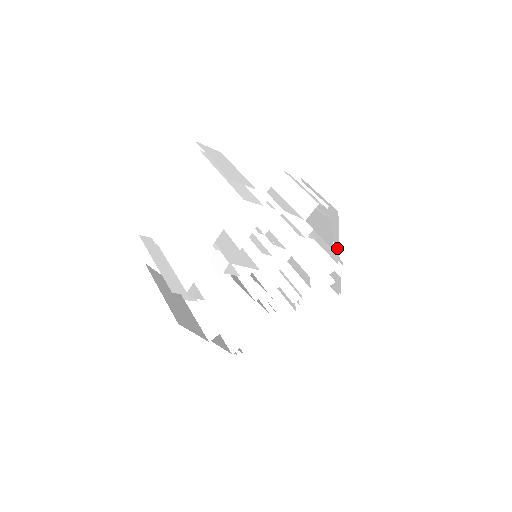
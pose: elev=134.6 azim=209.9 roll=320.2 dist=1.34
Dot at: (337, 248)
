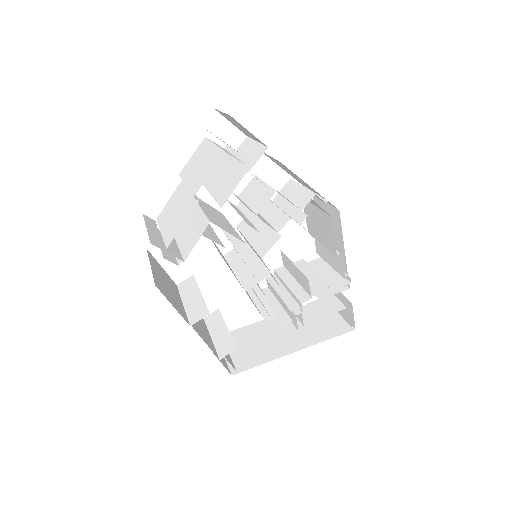
Dot at: (342, 257)
